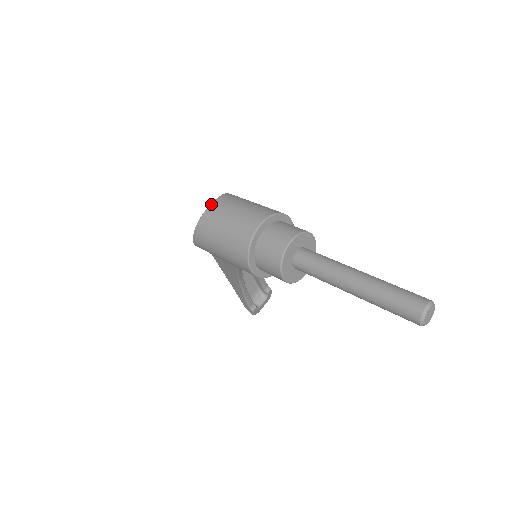
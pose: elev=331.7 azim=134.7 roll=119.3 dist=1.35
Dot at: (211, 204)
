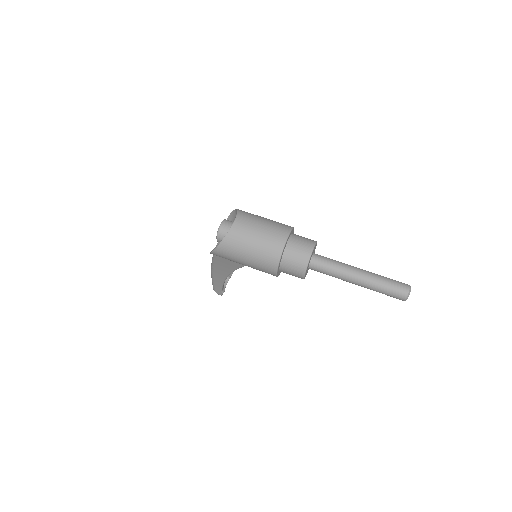
Dot at: (234, 222)
